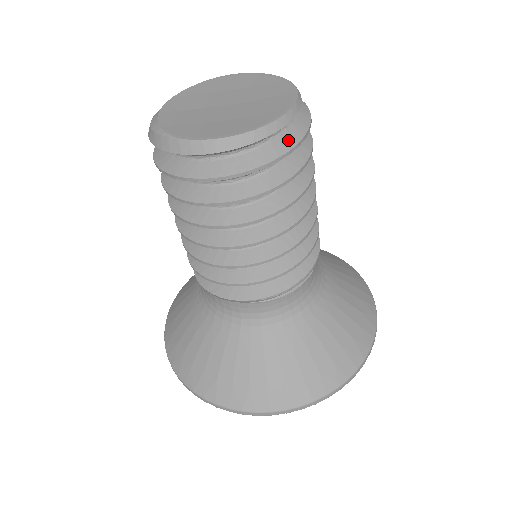
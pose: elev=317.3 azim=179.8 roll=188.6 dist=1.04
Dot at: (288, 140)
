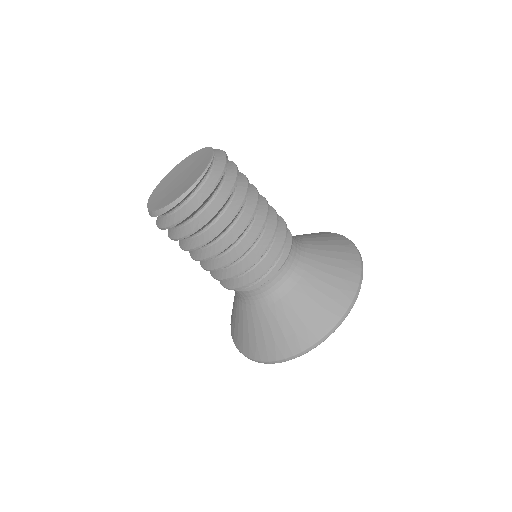
Dot at: (172, 220)
